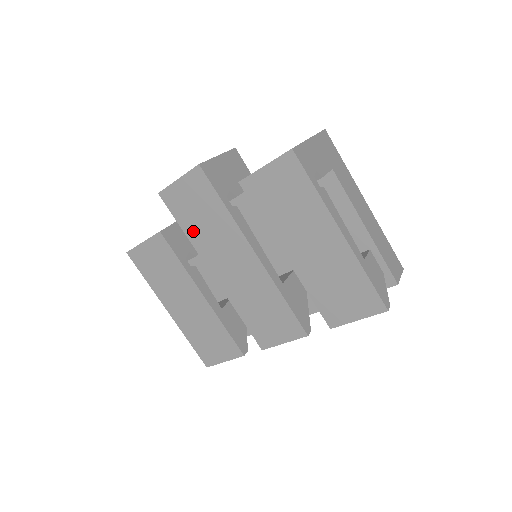
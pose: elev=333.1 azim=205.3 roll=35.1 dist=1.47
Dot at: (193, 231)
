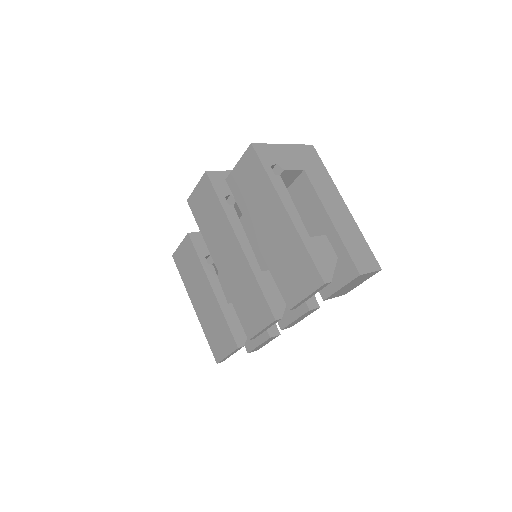
Dot at: (205, 229)
